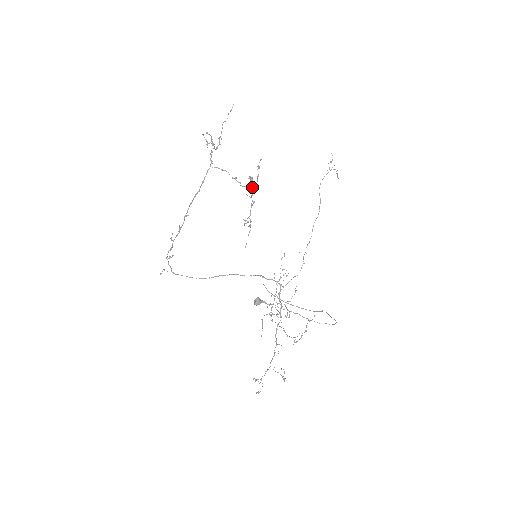
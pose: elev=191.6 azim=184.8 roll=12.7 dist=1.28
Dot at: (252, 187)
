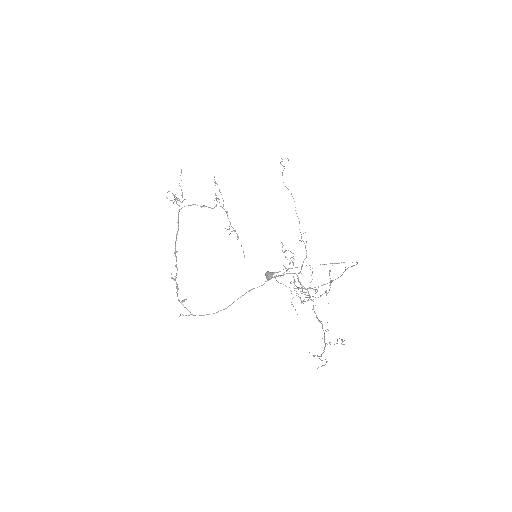
Dot at: (218, 199)
